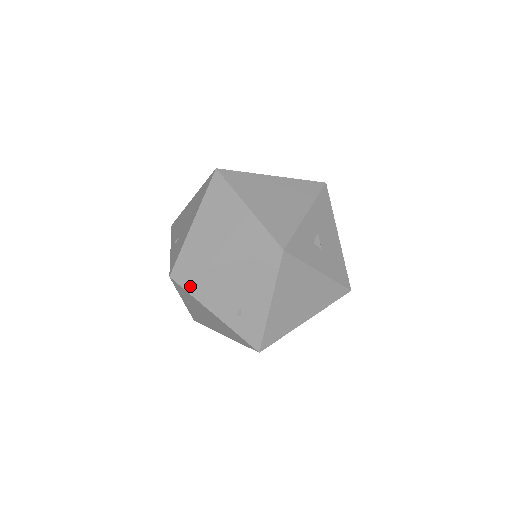
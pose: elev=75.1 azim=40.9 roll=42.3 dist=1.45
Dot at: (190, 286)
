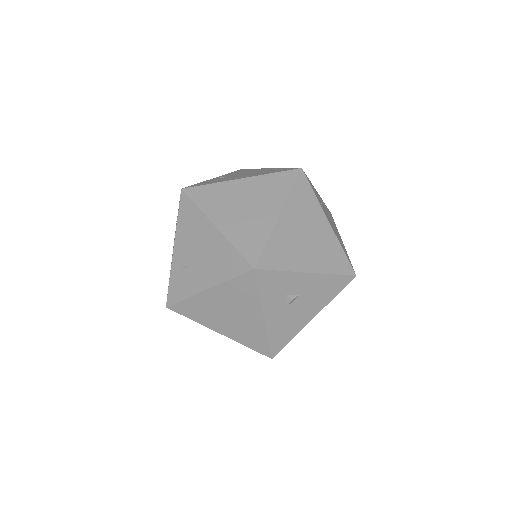
Dot at: (184, 211)
